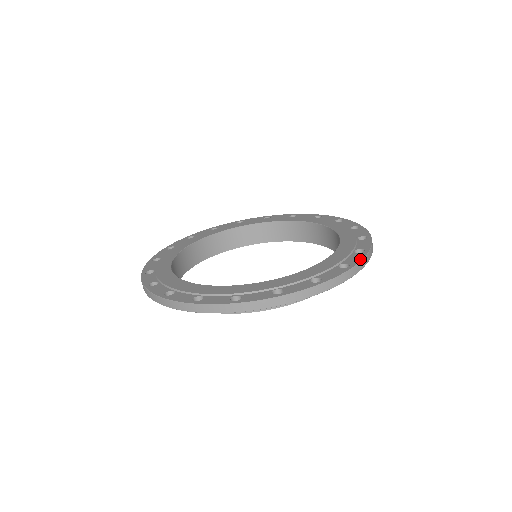
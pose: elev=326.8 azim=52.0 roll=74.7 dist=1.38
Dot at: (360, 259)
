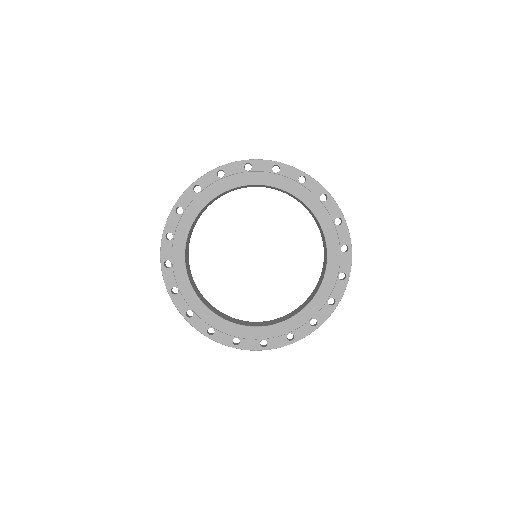
Dot at: (277, 347)
